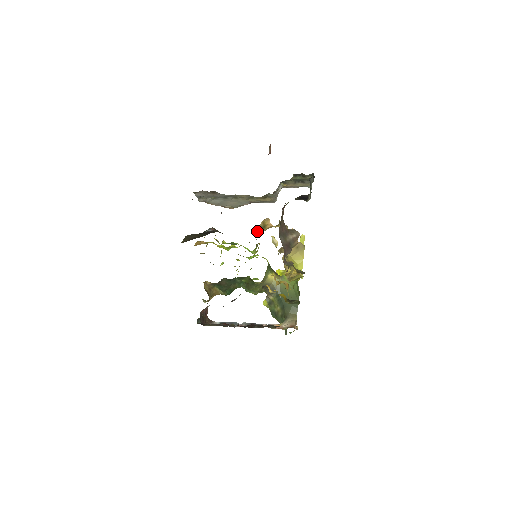
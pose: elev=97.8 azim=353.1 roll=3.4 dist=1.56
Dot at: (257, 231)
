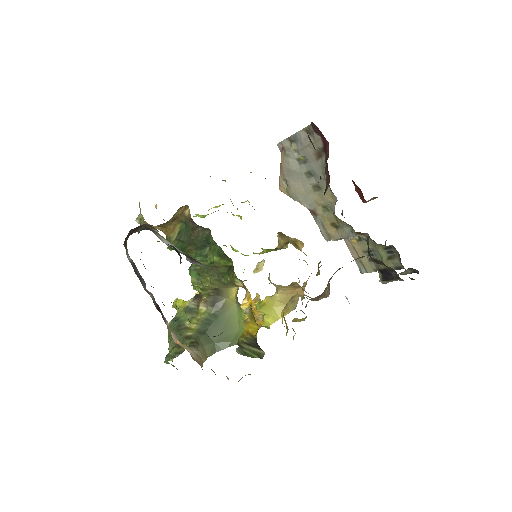
Dot at: (287, 239)
